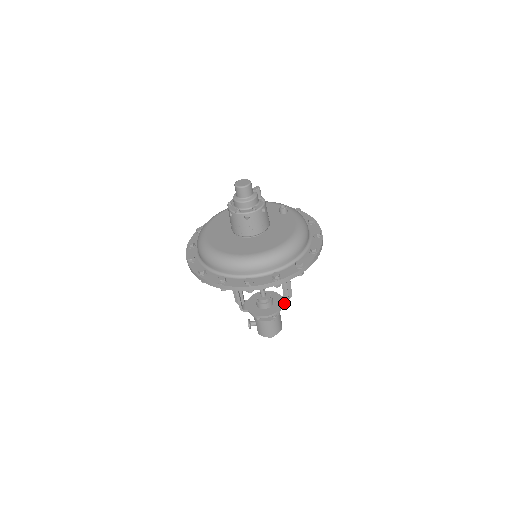
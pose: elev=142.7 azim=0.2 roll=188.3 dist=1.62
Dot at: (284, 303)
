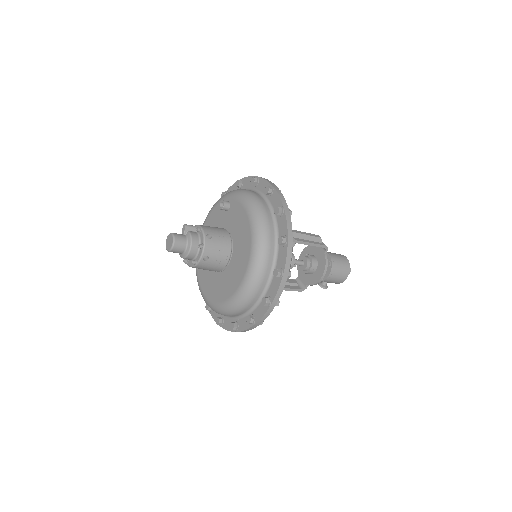
Dot at: (323, 249)
